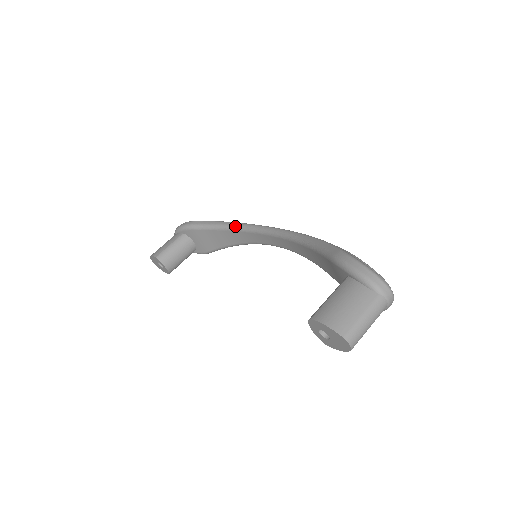
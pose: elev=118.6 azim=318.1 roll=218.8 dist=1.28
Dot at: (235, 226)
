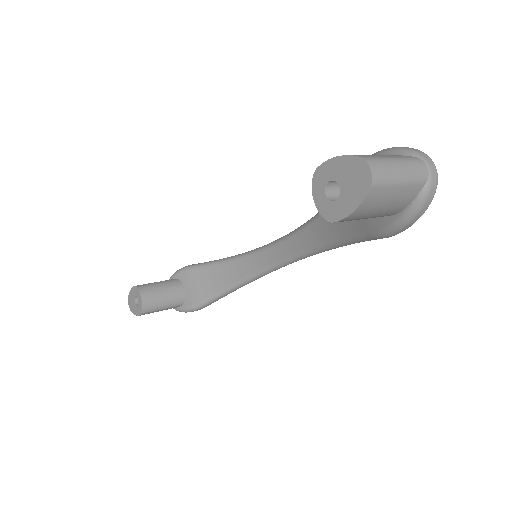
Dot at: (239, 254)
